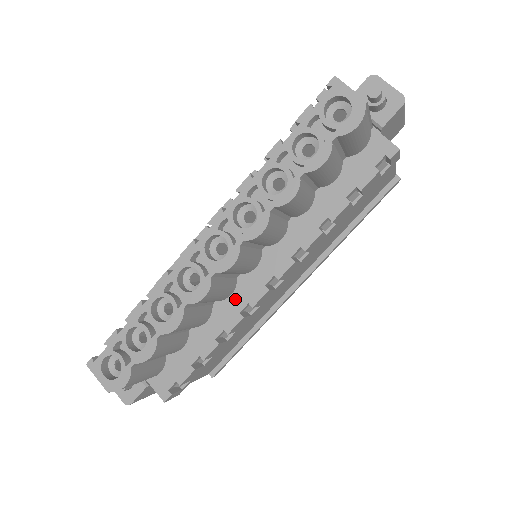
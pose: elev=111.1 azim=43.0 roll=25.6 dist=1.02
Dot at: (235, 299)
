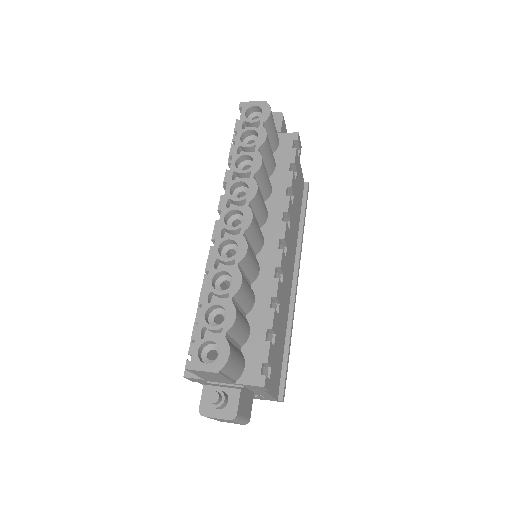
Dot at: (264, 272)
